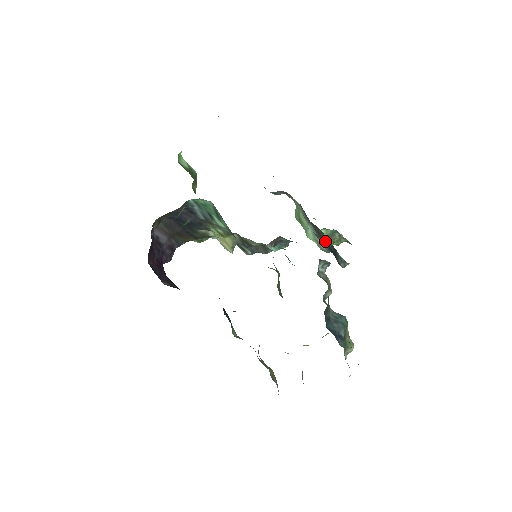
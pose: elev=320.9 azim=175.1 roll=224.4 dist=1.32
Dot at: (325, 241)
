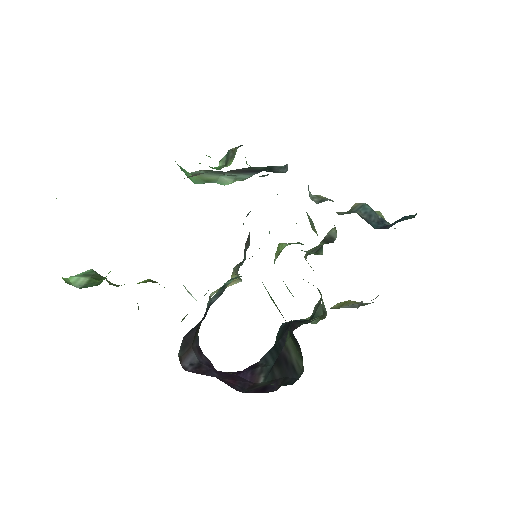
Dot at: (251, 171)
